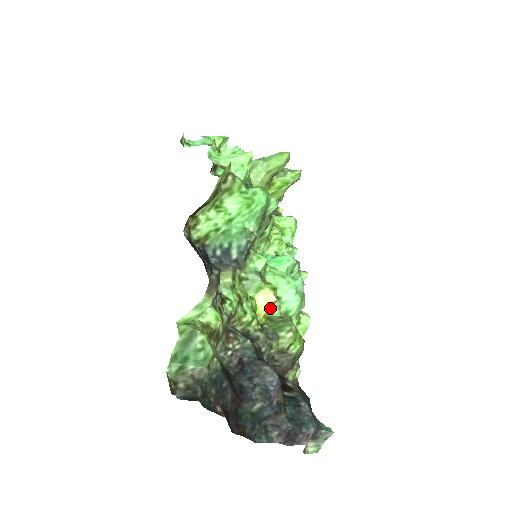
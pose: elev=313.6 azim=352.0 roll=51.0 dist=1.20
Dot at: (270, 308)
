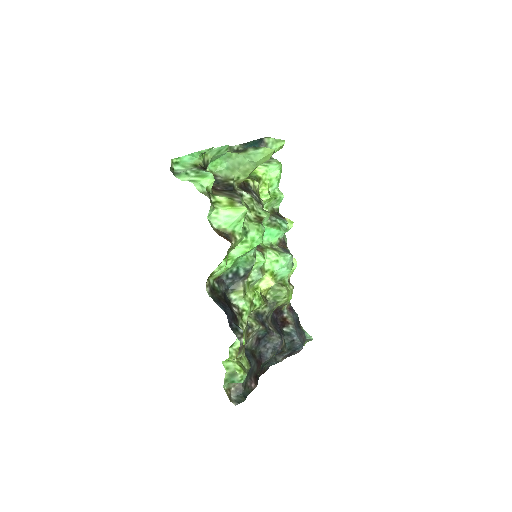
Dot at: occluded
